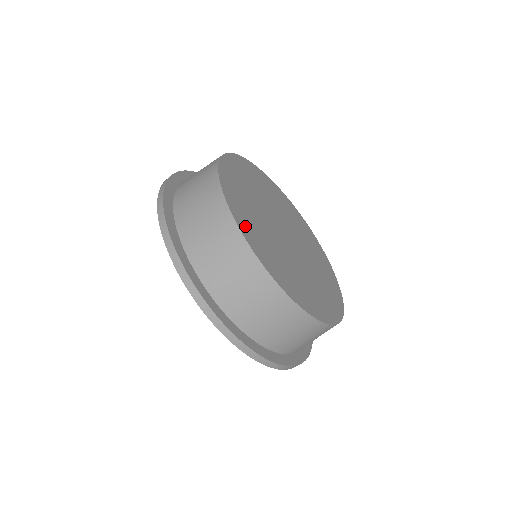
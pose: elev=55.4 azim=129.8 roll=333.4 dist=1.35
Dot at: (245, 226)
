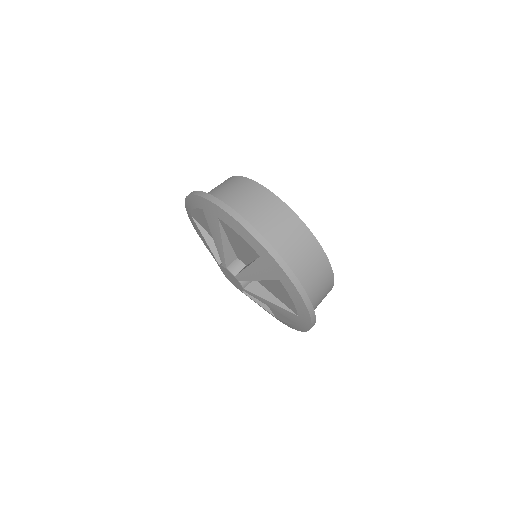
Dot at: occluded
